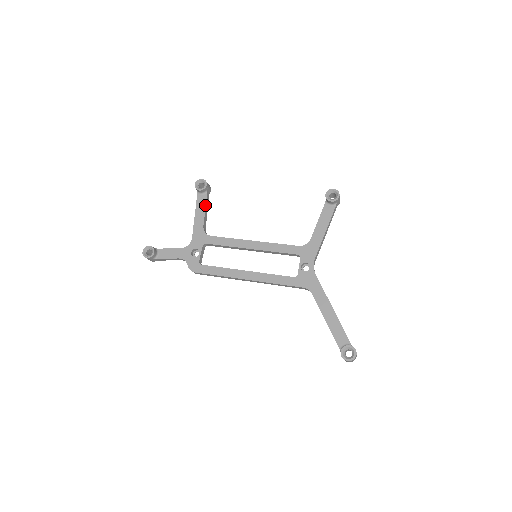
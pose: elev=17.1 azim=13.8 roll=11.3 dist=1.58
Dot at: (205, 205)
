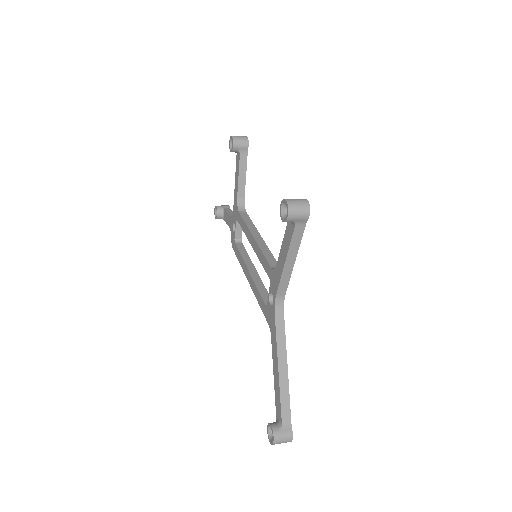
Dot at: (238, 170)
